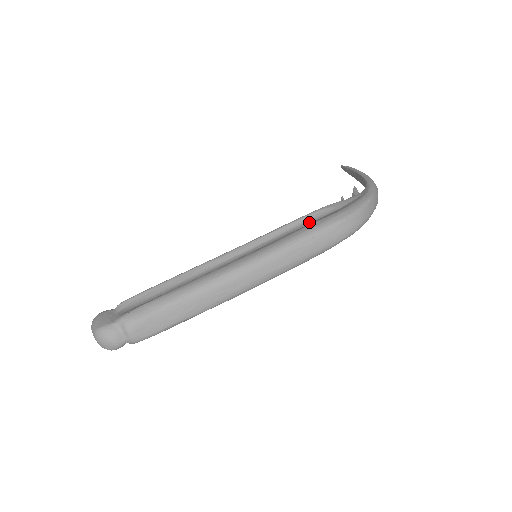
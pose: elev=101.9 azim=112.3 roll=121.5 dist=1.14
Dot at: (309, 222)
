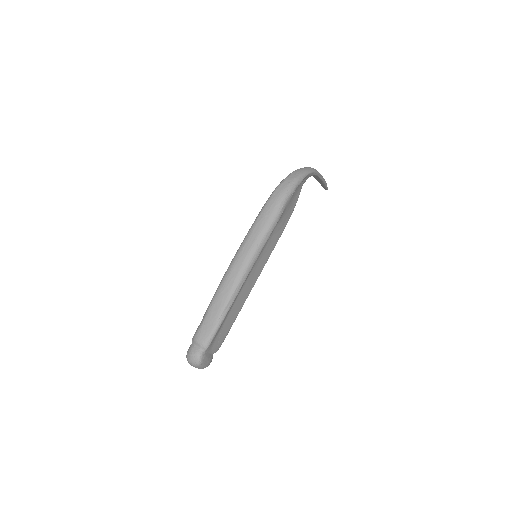
Dot at: occluded
